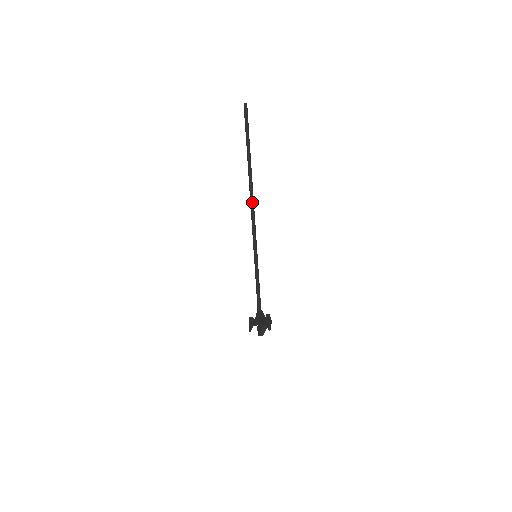
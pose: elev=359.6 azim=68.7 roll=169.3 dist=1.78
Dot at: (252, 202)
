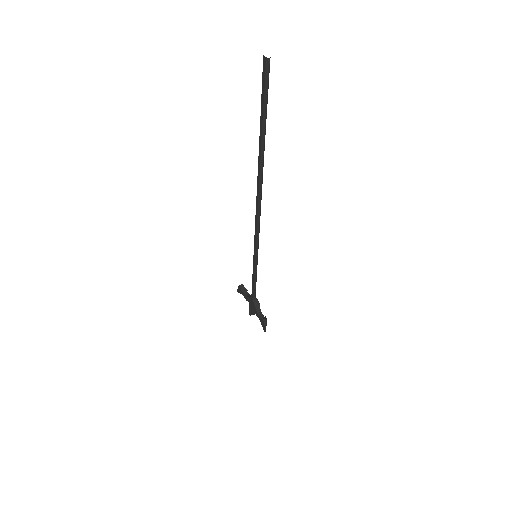
Dot at: (259, 206)
